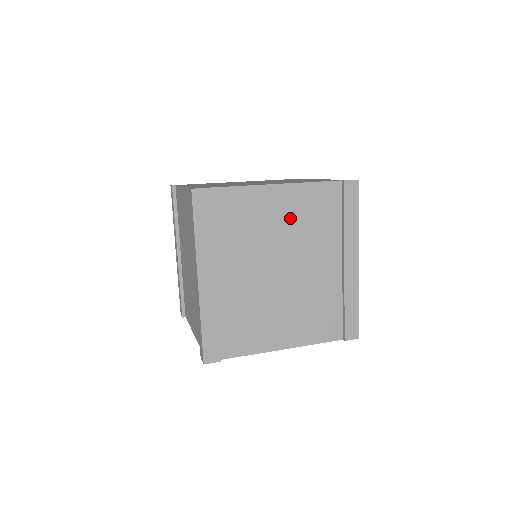
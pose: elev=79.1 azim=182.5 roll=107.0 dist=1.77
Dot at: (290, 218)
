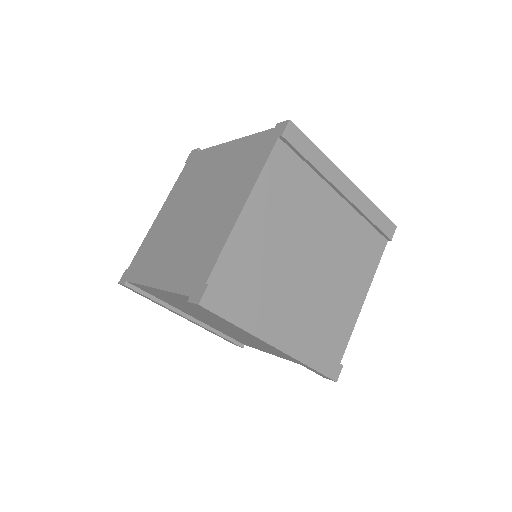
Dot at: (278, 217)
